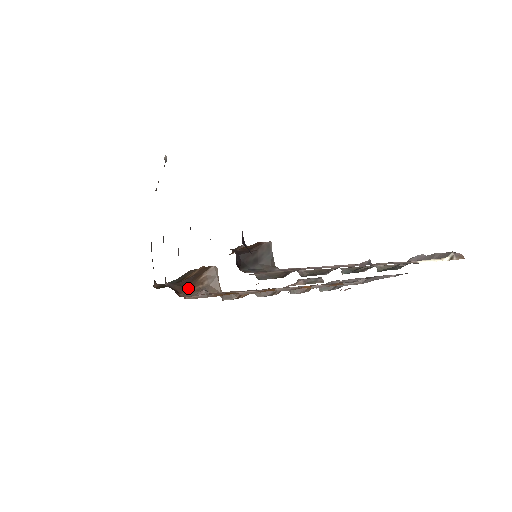
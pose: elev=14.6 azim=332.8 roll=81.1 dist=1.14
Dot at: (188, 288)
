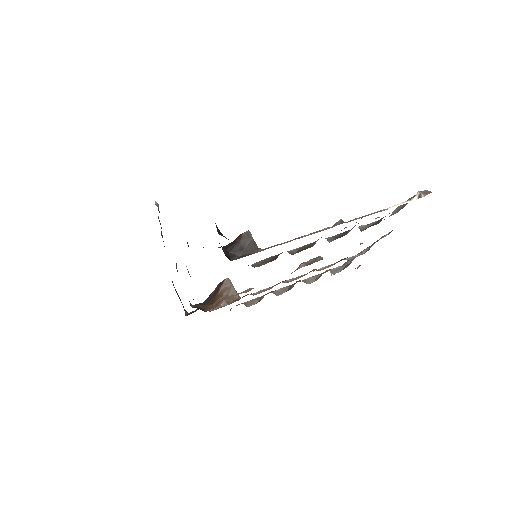
Dot at: (211, 304)
